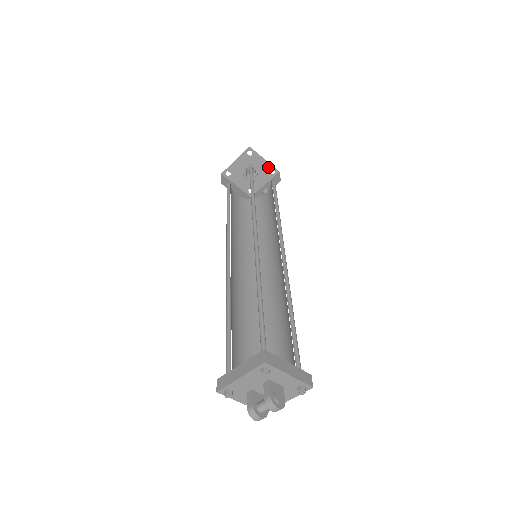
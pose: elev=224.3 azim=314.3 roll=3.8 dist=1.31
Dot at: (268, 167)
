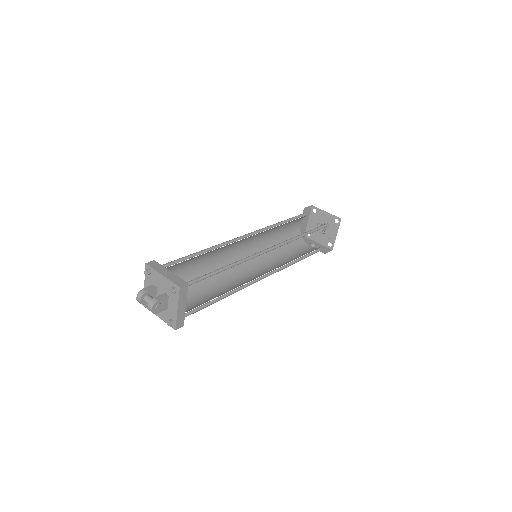
Dot at: (332, 240)
